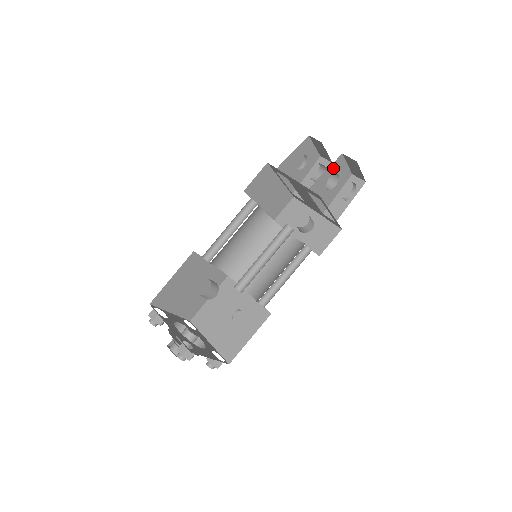
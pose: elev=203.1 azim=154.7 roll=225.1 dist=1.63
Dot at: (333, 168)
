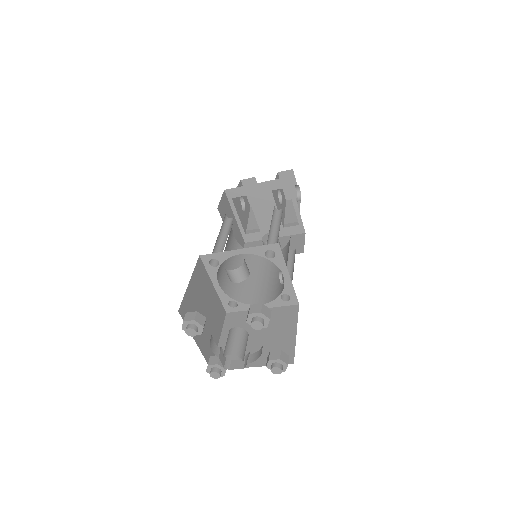
Dot at: occluded
